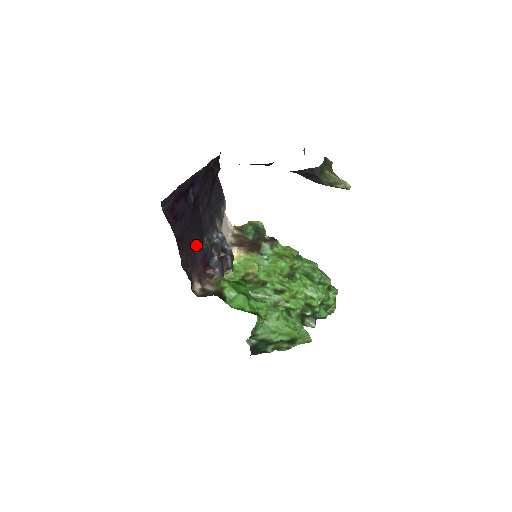
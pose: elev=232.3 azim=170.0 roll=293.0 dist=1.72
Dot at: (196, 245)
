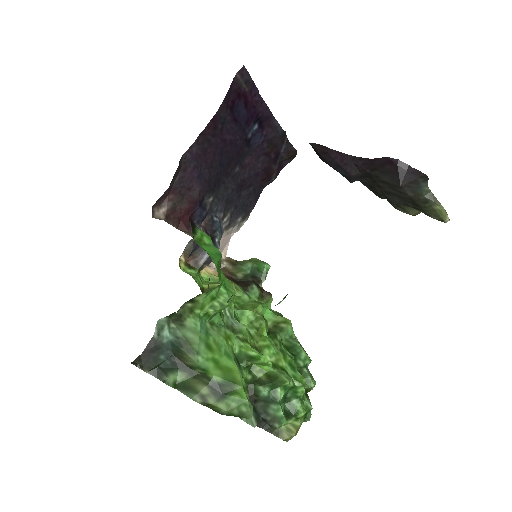
Dot at: (208, 175)
